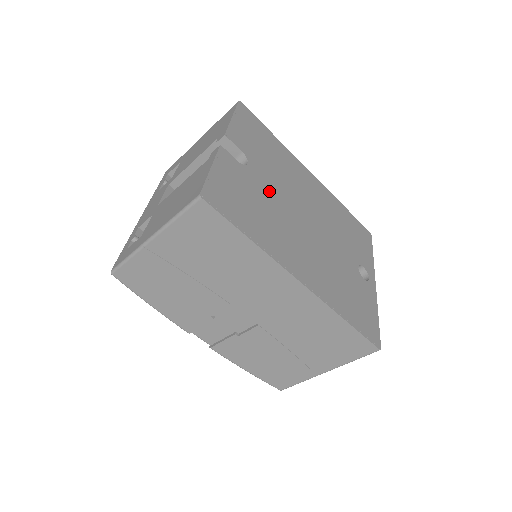
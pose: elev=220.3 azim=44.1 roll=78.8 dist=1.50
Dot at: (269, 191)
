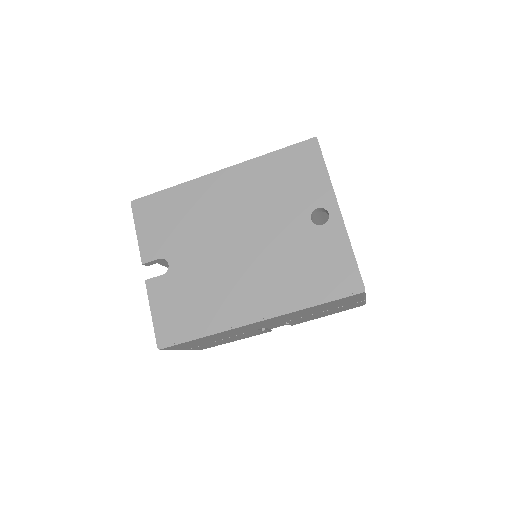
Dot at: (195, 265)
